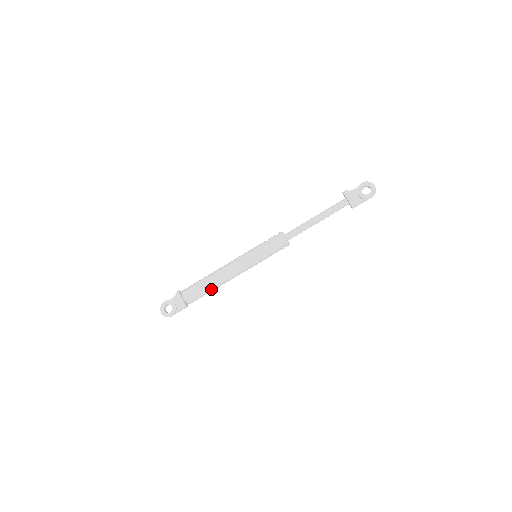
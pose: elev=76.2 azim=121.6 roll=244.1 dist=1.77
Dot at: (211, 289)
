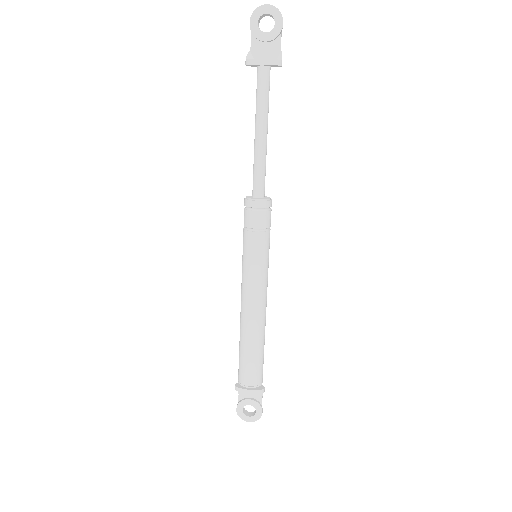
Dot at: (262, 345)
